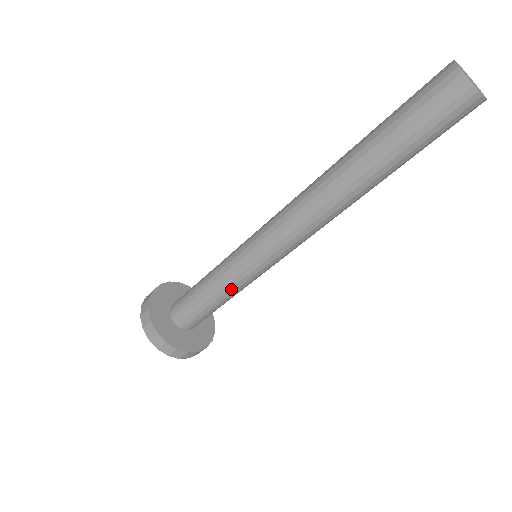
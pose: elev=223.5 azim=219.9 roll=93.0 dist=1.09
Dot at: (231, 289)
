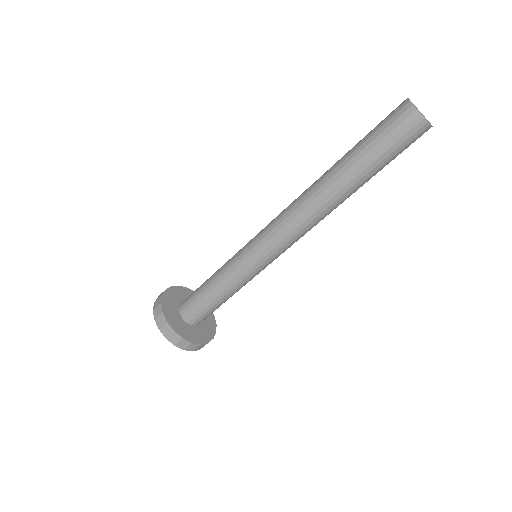
Dot at: (227, 277)
